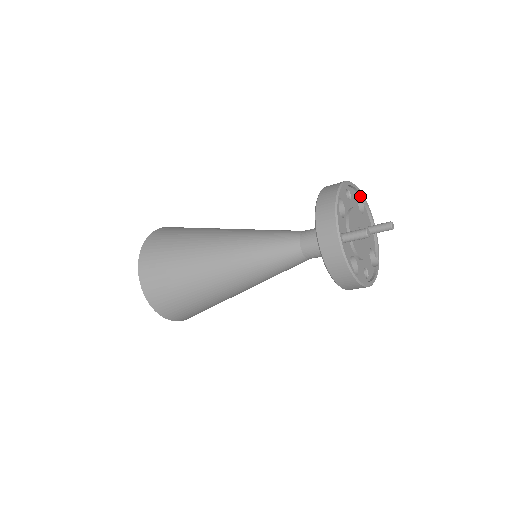
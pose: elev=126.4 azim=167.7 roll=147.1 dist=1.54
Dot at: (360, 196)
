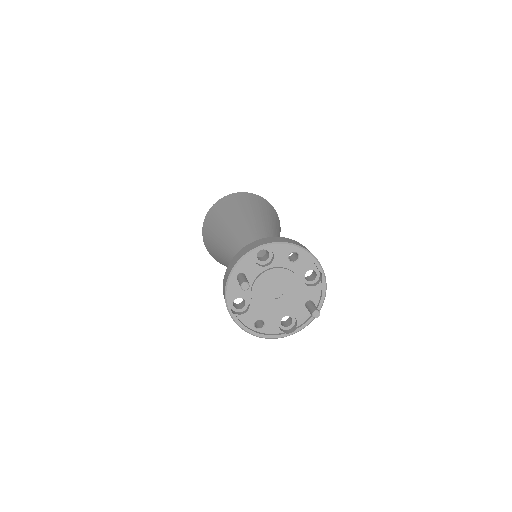
Dot at: (320, 271)
